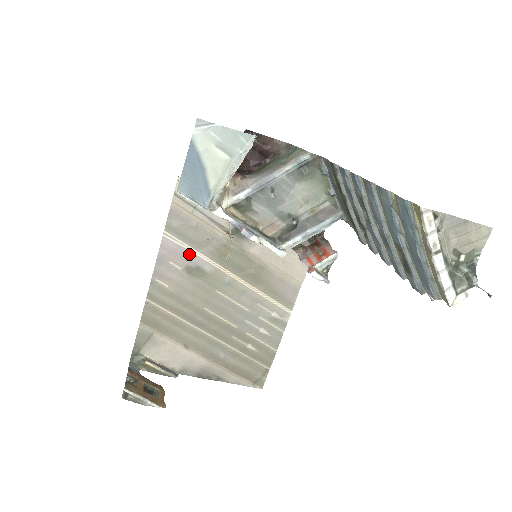
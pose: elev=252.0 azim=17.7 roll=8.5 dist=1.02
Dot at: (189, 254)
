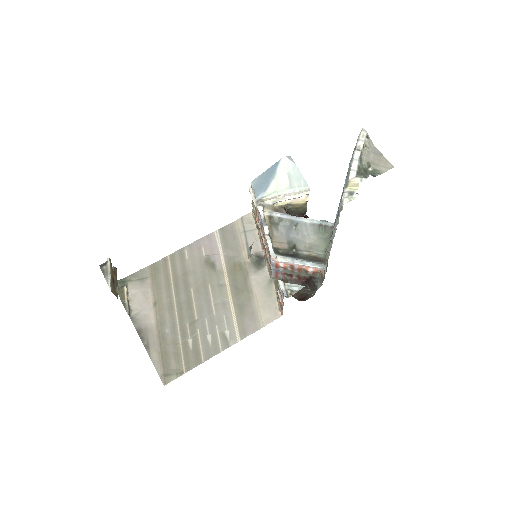
Dot at: (217, 252)
